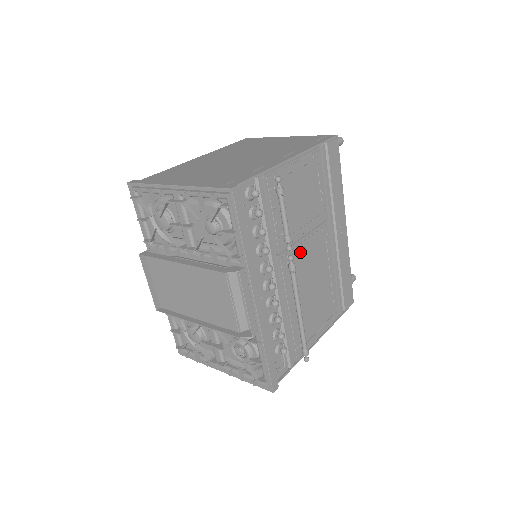
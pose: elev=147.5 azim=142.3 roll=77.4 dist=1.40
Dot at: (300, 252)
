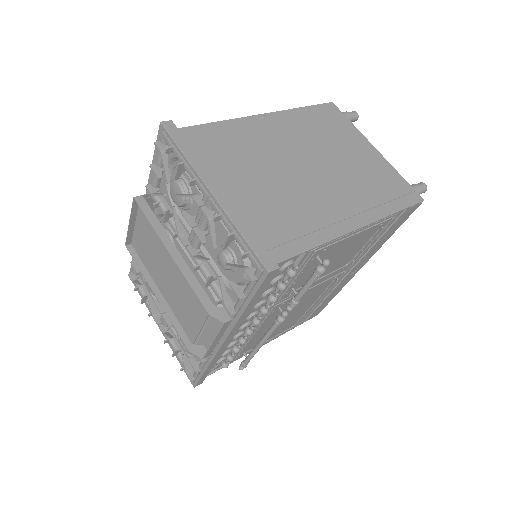
Dot at: occluded
